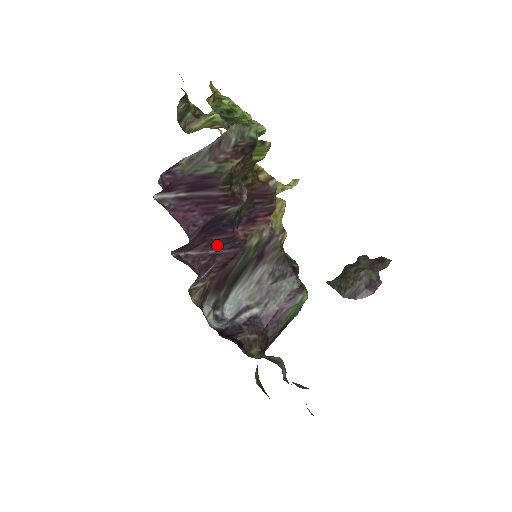
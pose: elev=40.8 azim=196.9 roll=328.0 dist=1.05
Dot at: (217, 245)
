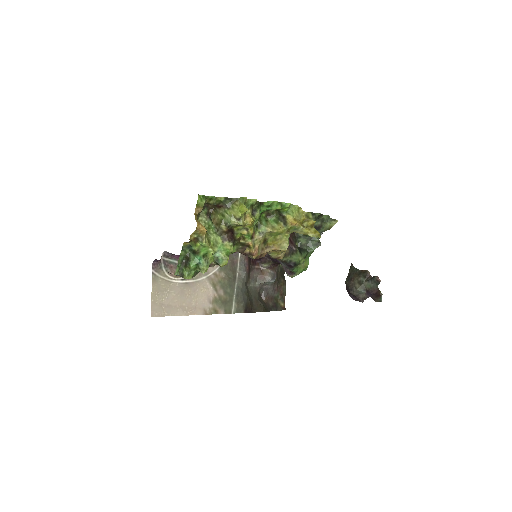
Dot at: occluded
